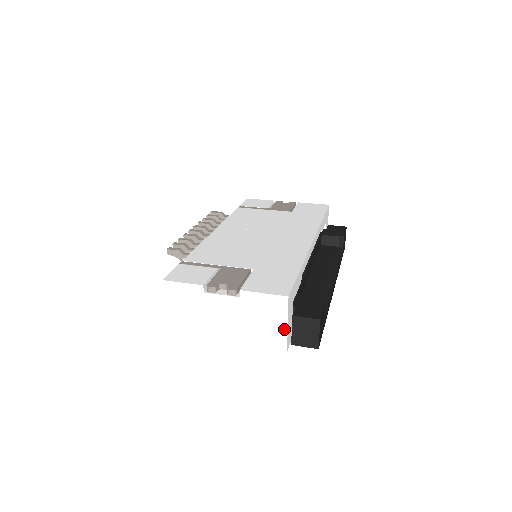
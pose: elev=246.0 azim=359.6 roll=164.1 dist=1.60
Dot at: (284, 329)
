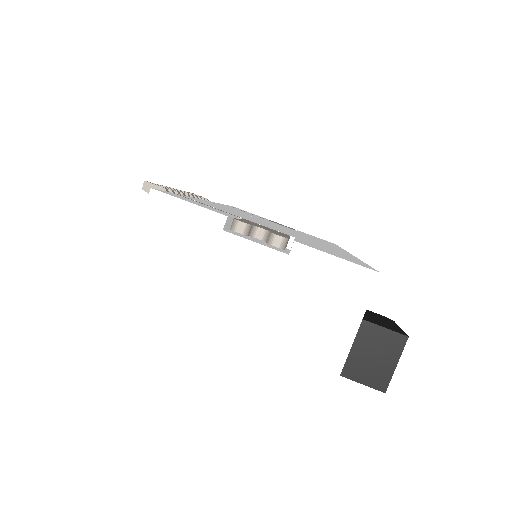
Dot at: (349, 335)
